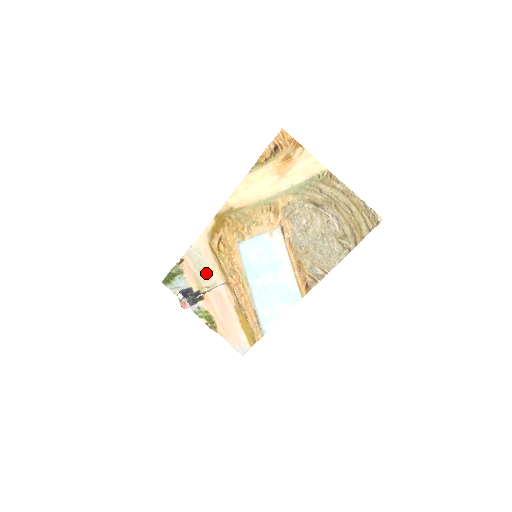
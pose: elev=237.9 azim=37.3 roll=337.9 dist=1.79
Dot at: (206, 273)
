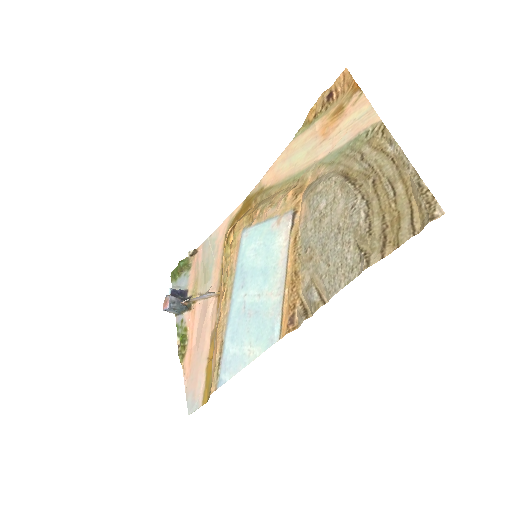
Dot at: (207, 274)
